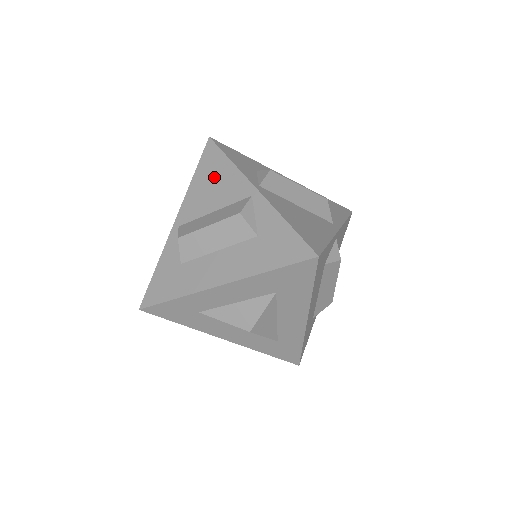
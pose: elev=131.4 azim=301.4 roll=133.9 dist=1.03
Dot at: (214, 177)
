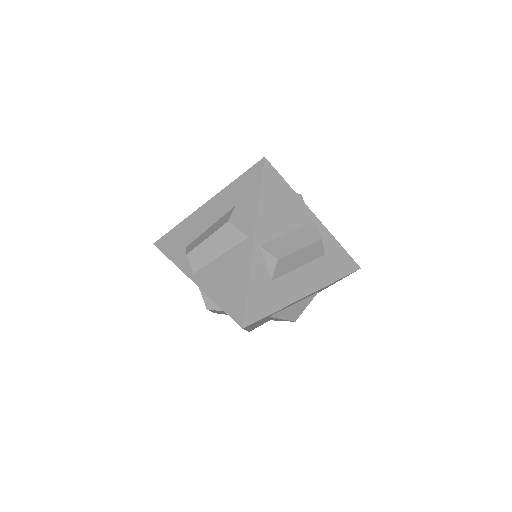
Dot at: (280, 200)
